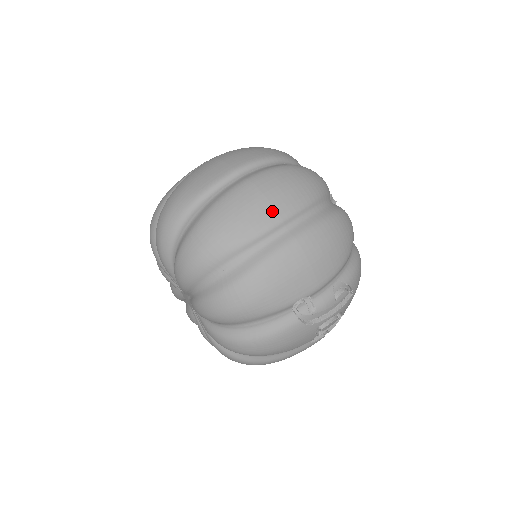
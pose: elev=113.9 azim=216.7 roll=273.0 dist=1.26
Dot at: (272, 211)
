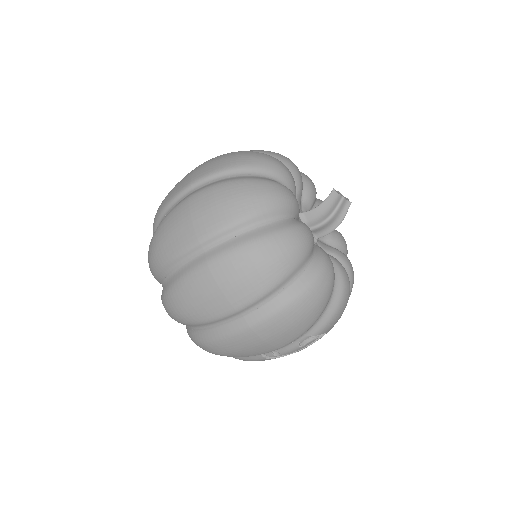
Dot at: (226, 303)
